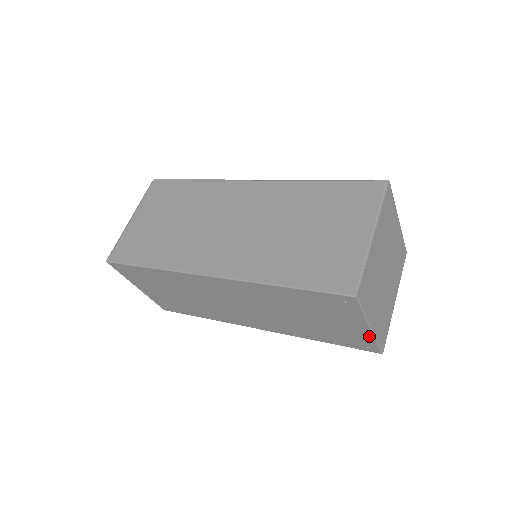
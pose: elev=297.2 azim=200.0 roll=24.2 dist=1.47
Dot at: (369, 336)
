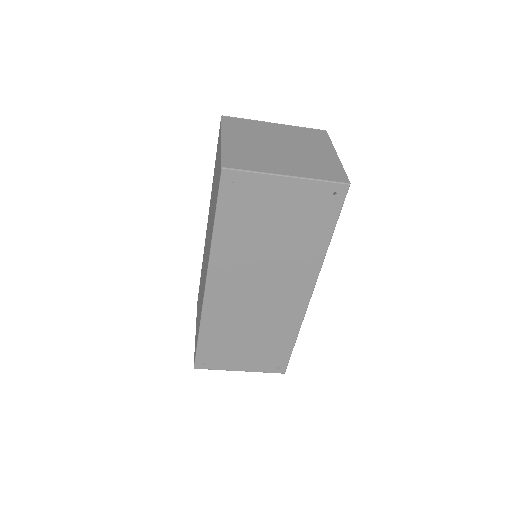
Dot at: (305, 184)
